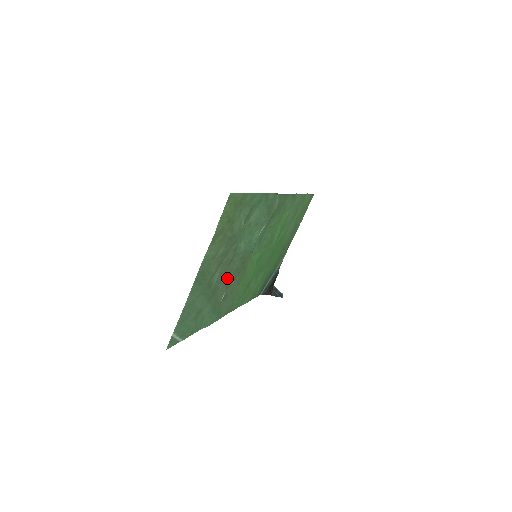
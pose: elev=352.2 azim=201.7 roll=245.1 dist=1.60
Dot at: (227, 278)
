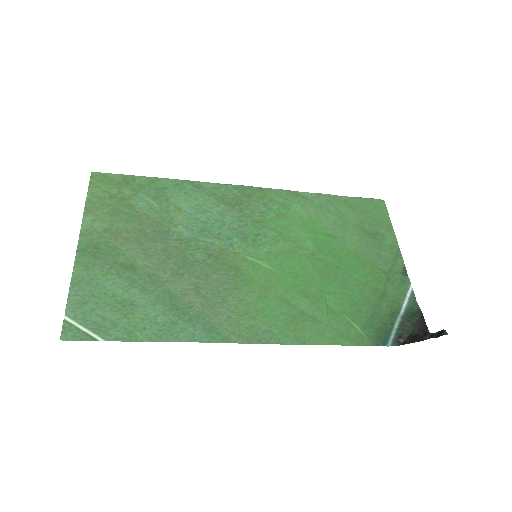
Dot at: (180, 270)
